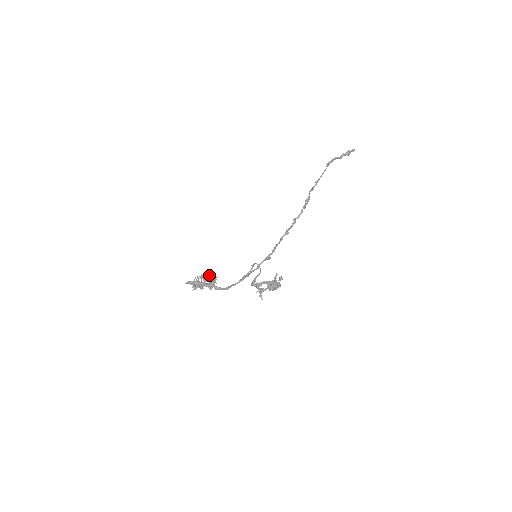
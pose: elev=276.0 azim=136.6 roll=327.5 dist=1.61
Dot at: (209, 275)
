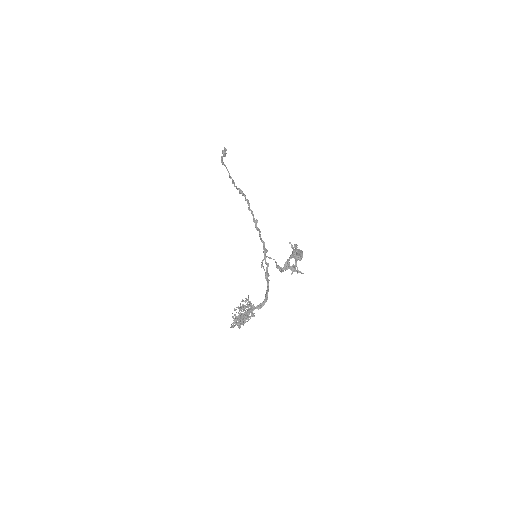
Dot at: (240, 304)
